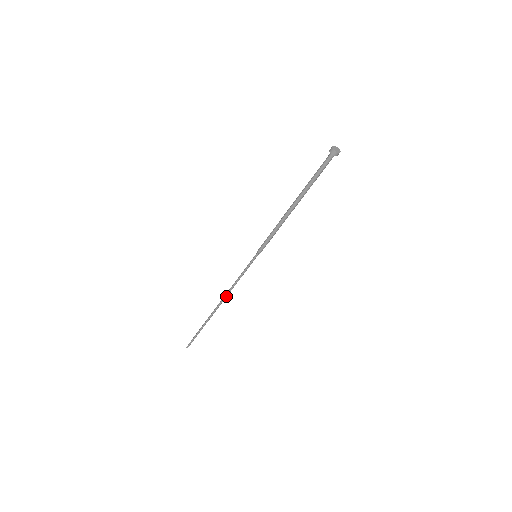
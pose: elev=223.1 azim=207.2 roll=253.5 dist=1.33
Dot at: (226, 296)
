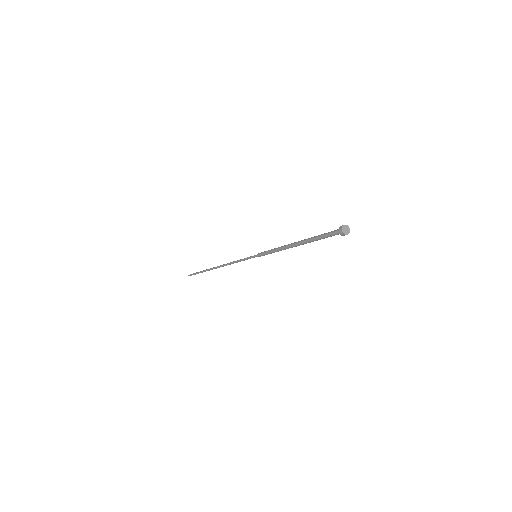
Dot at: (226, 265)
